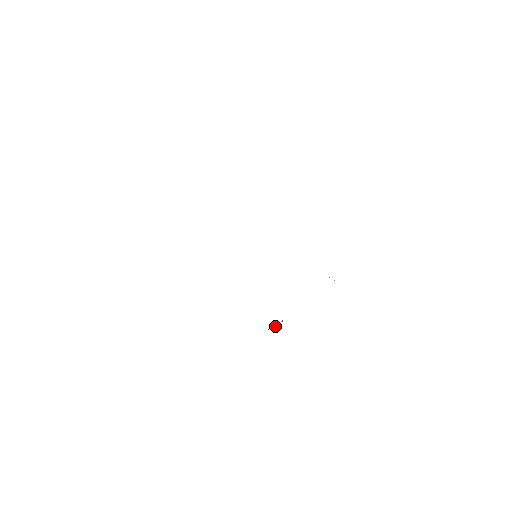
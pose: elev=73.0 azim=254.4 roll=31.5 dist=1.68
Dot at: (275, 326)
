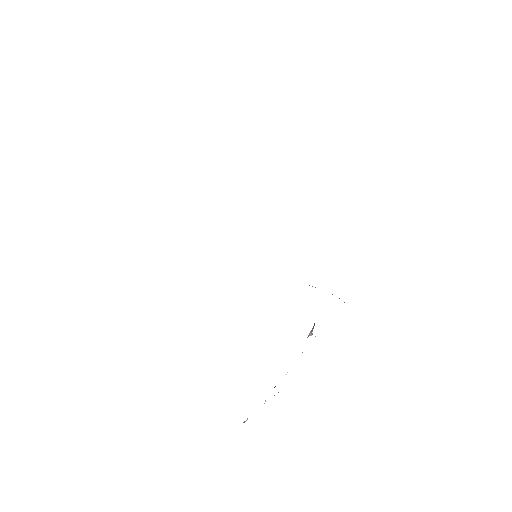
Dot at: occluded
